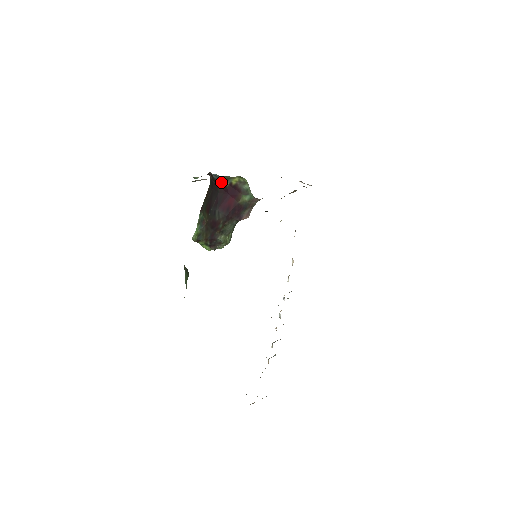
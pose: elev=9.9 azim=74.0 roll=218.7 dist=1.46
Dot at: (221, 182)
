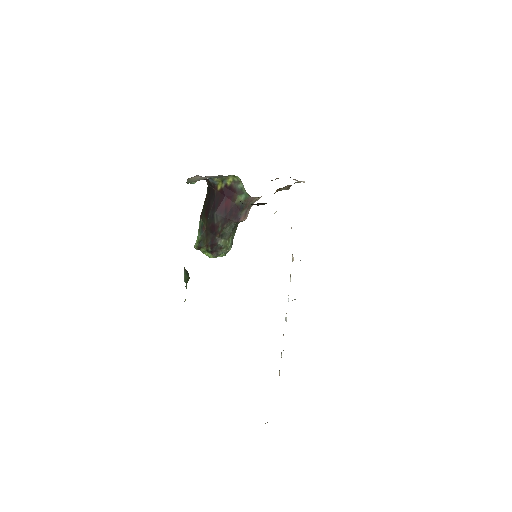
Dot at: (217, 185)
